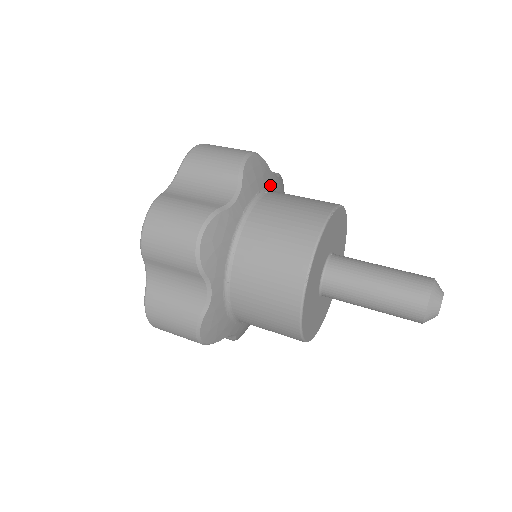
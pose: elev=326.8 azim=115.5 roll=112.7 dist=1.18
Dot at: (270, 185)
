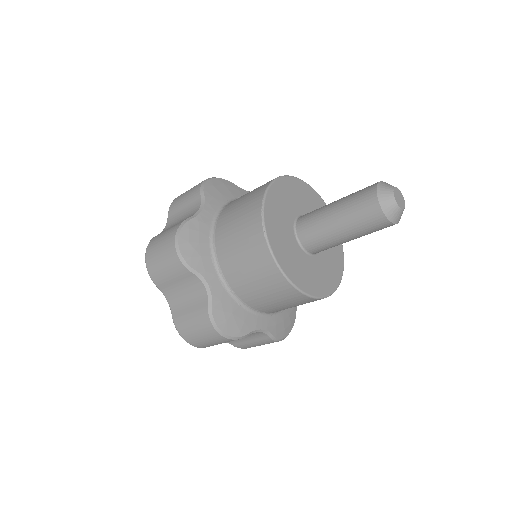
Dot at: occluded
